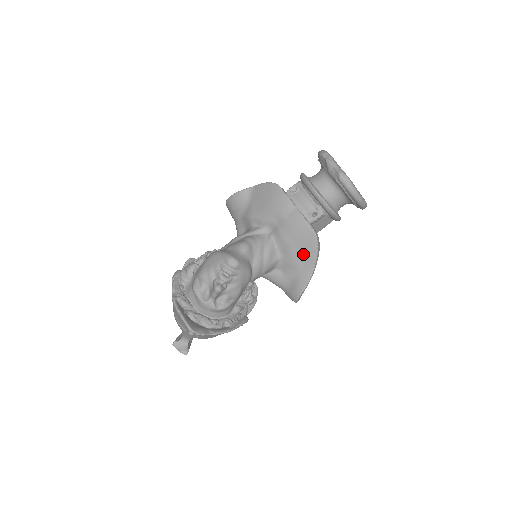
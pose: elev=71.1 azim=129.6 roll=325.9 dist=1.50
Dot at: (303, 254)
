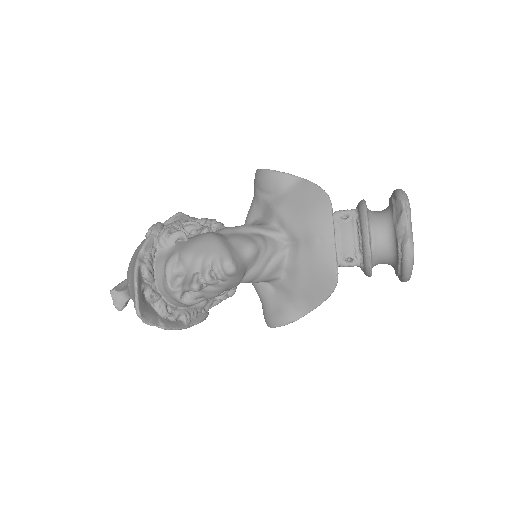
Dot at: (309, 291)
